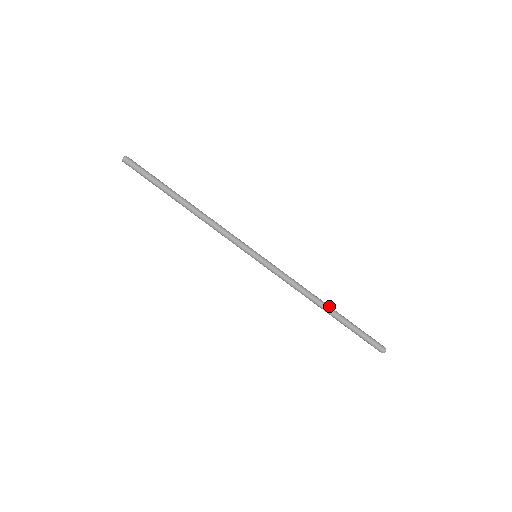
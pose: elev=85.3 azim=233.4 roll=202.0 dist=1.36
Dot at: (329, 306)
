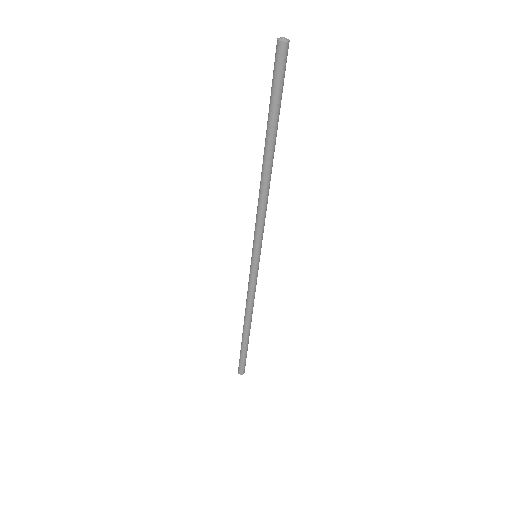
Dot at: (248, 330)
